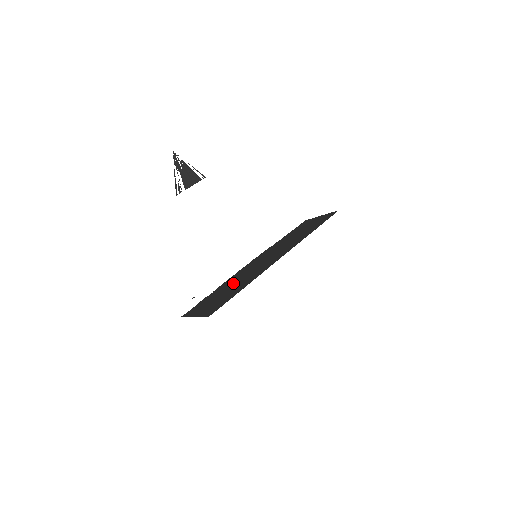
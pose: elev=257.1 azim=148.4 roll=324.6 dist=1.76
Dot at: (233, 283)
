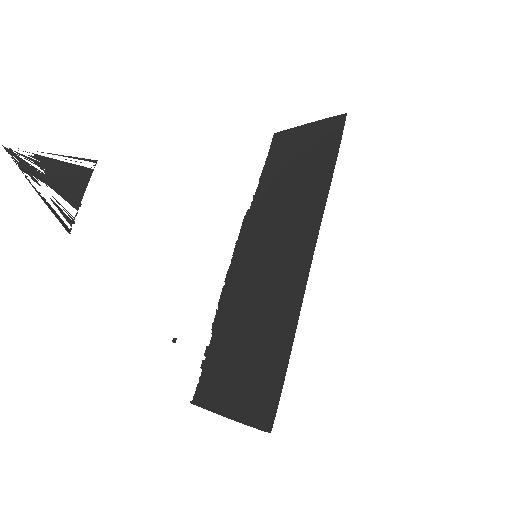
Dot at: (245, 319)
